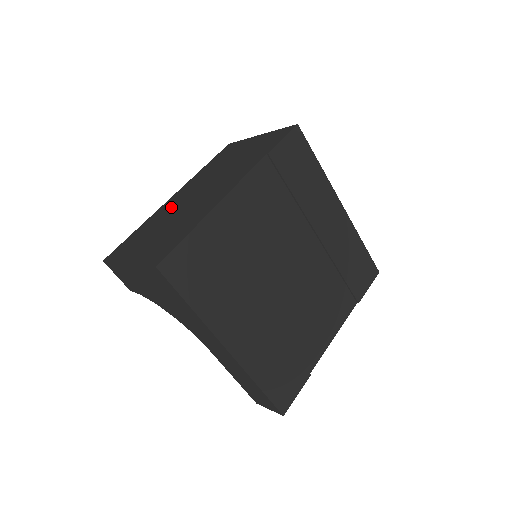
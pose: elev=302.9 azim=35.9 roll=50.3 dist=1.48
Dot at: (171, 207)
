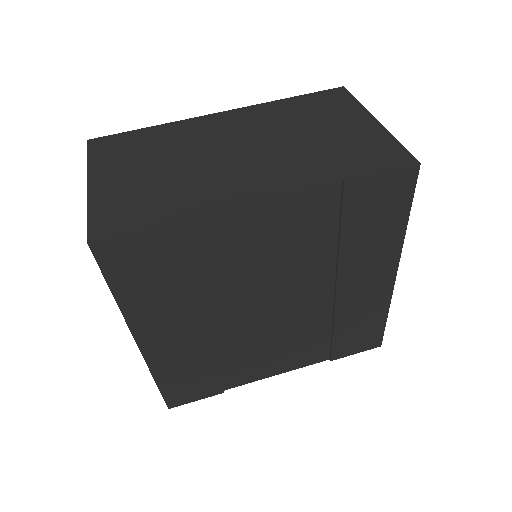
Dot at: (201, 135)
